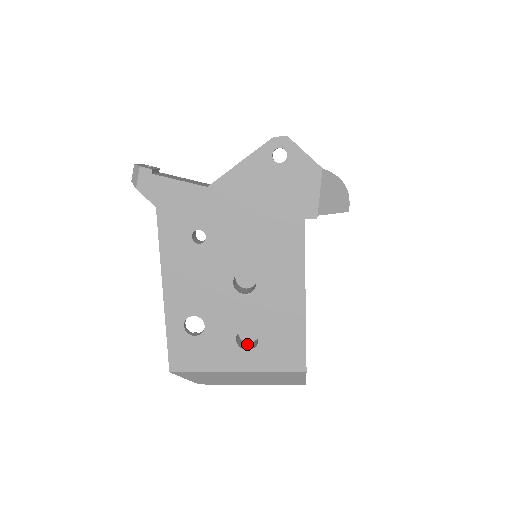
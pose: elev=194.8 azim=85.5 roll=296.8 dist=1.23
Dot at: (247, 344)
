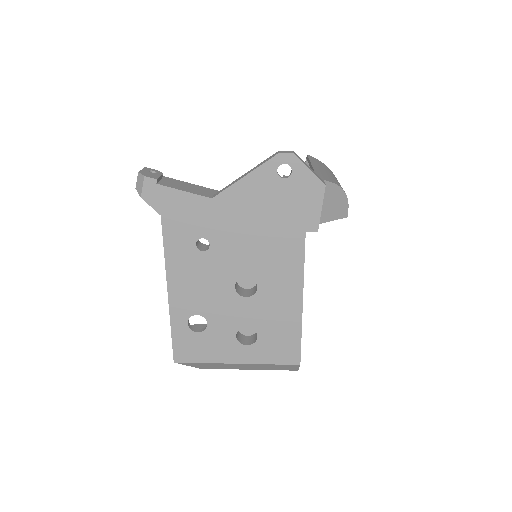
Dot at: (246, 338)
